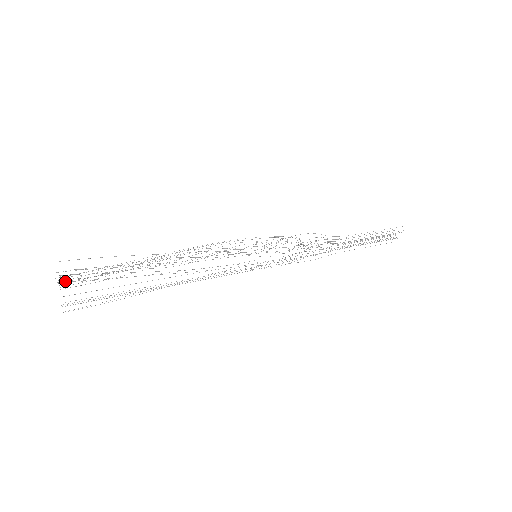
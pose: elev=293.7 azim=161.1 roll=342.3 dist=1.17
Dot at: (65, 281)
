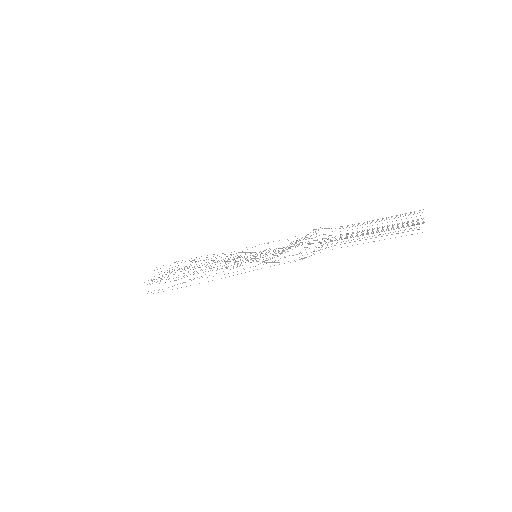
Dot at: occluded
